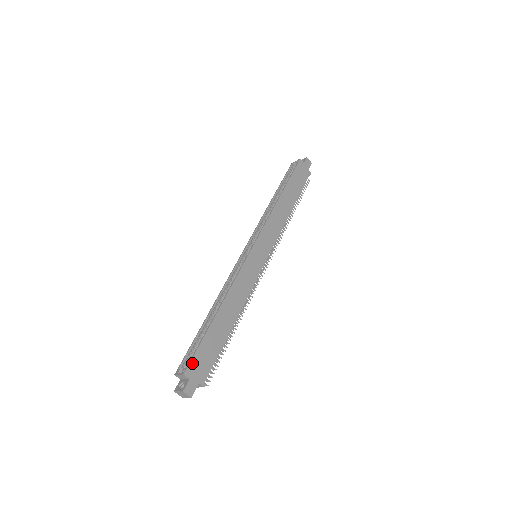
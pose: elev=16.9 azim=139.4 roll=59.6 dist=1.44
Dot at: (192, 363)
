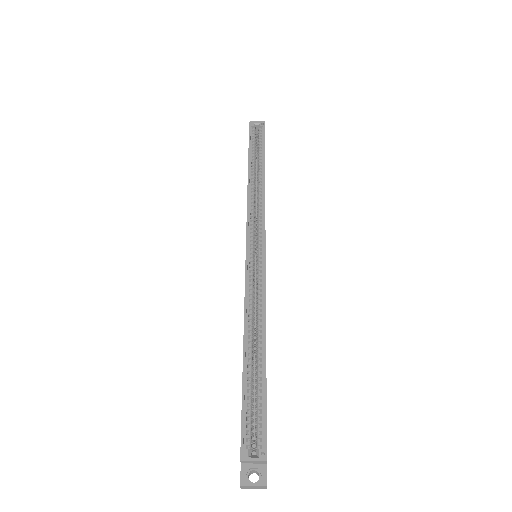
Dot at: occluded
